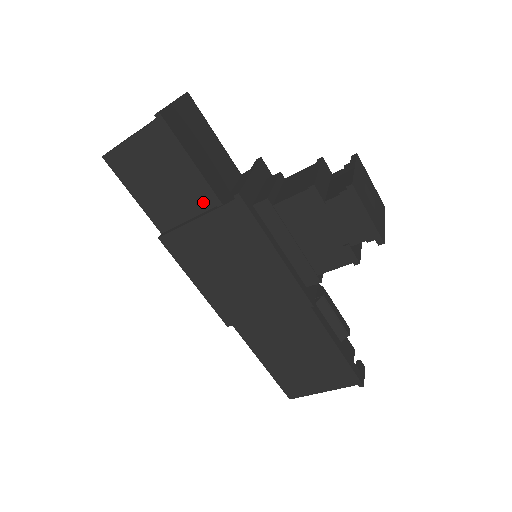
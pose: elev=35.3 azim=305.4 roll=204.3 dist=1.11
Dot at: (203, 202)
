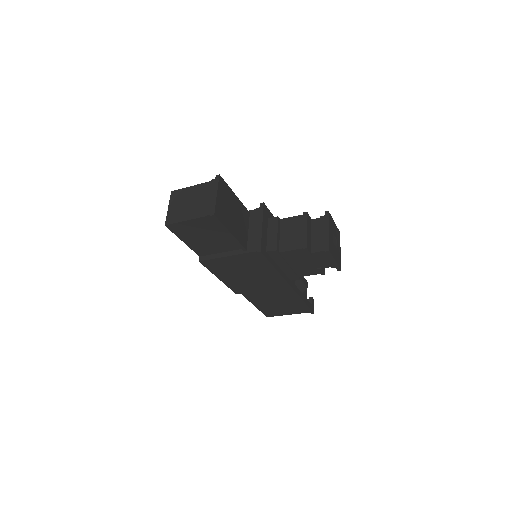
Dot at: (233, 247)
